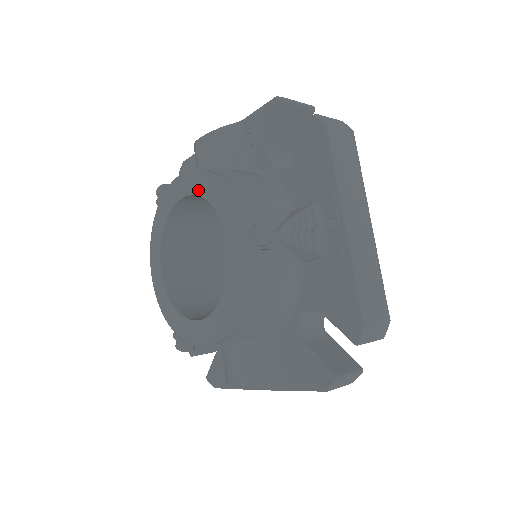
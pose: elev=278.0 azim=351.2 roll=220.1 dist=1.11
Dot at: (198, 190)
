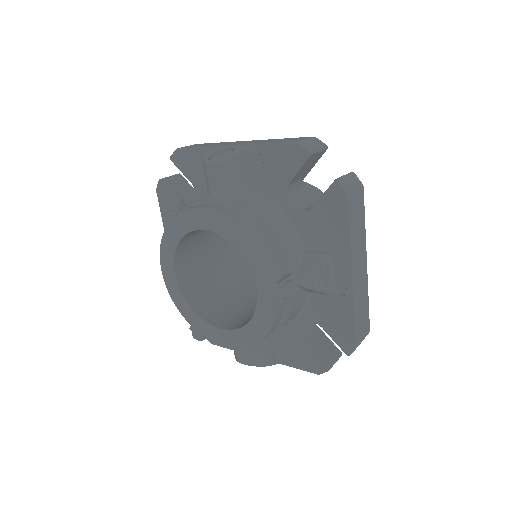
Dot at: (224, 232)
